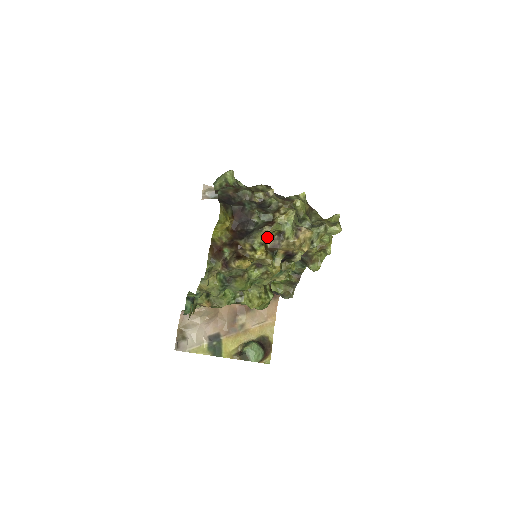
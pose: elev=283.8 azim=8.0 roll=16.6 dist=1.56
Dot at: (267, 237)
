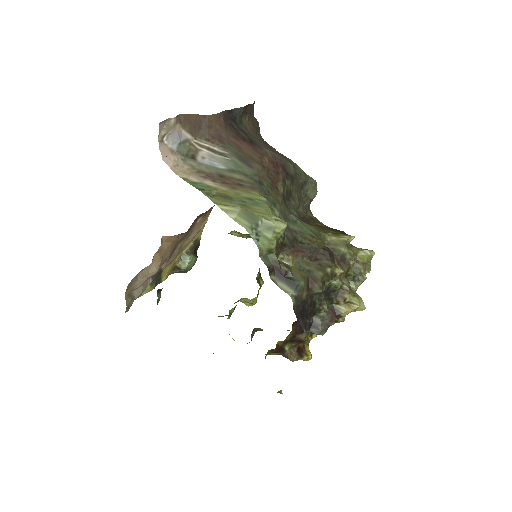
Dot at: occluded
